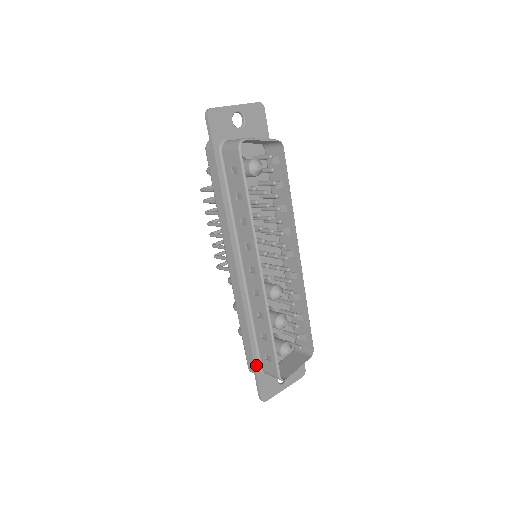
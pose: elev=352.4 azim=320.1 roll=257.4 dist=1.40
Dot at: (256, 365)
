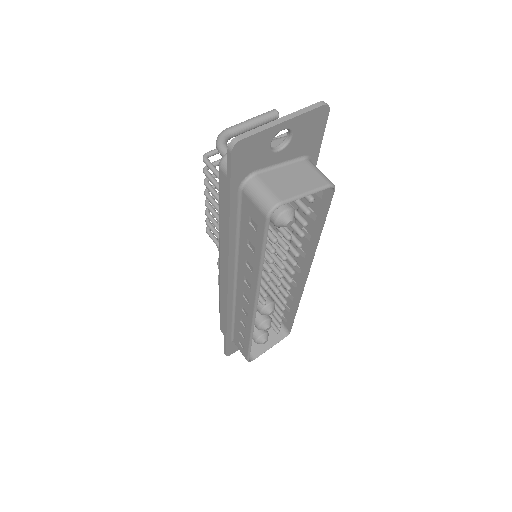
Dot at: (228, 340)
